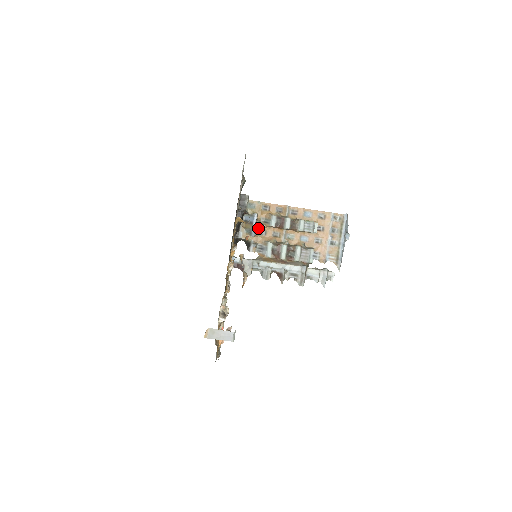
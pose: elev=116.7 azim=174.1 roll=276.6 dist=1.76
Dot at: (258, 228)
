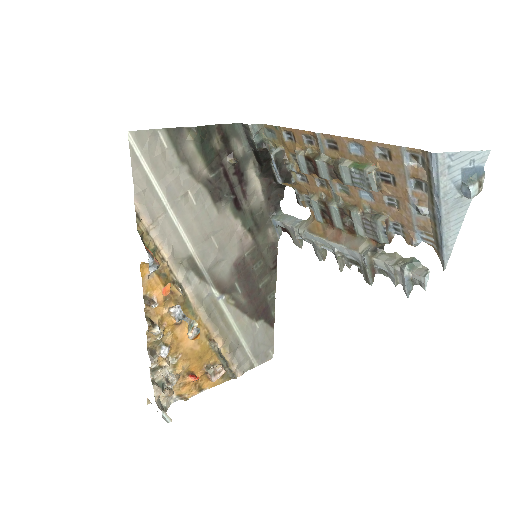
Dot at: (293, 171)
